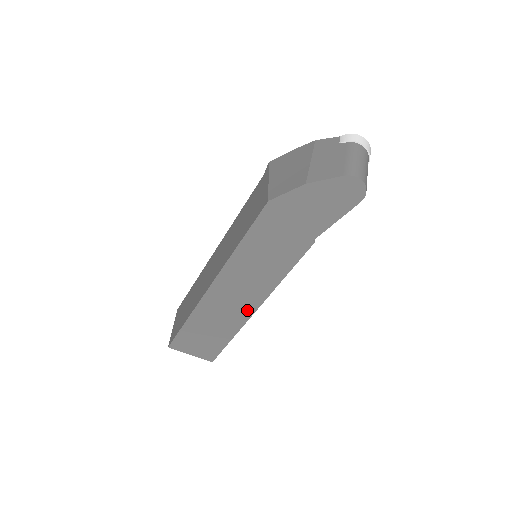
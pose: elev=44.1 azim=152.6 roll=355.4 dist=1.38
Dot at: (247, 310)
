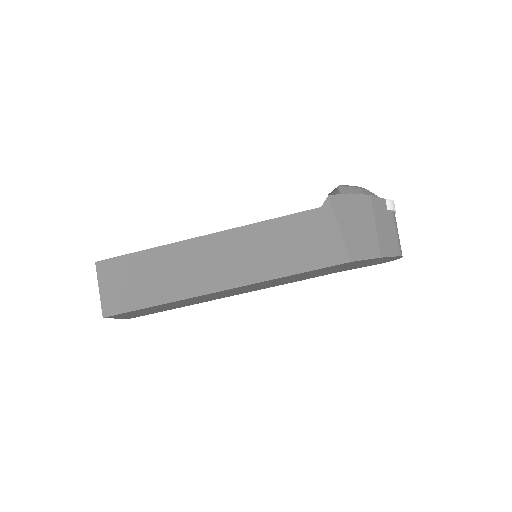
Dot at: (222, 297)
